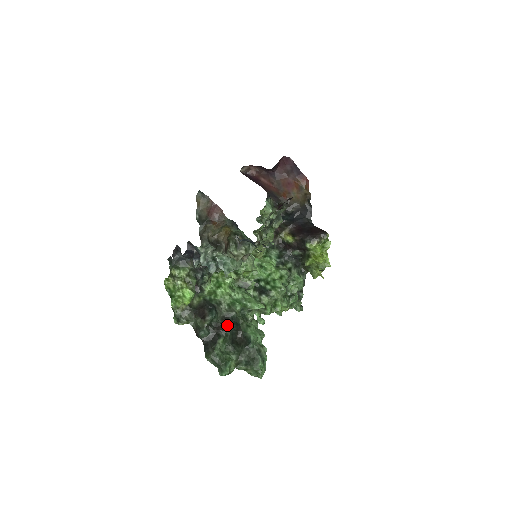
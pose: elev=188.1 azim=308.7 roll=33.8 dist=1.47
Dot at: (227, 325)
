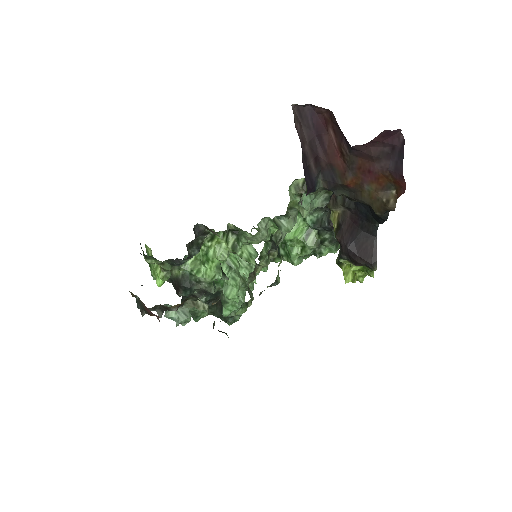
Dot at: (204, 296)
